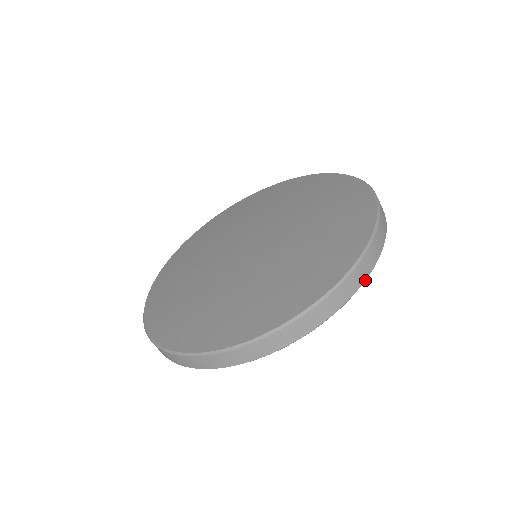
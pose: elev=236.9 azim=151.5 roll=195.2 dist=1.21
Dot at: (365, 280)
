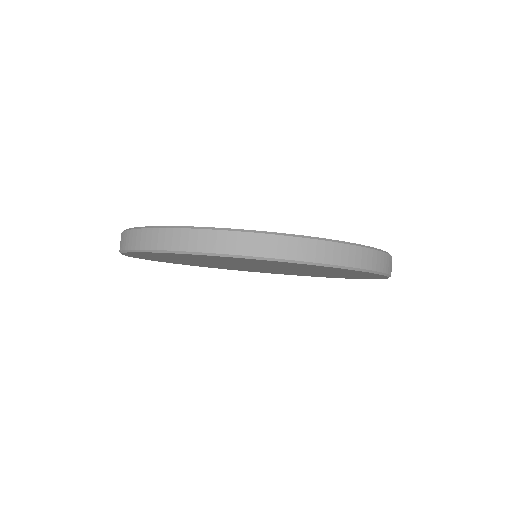
Dot at: (386, 273)
